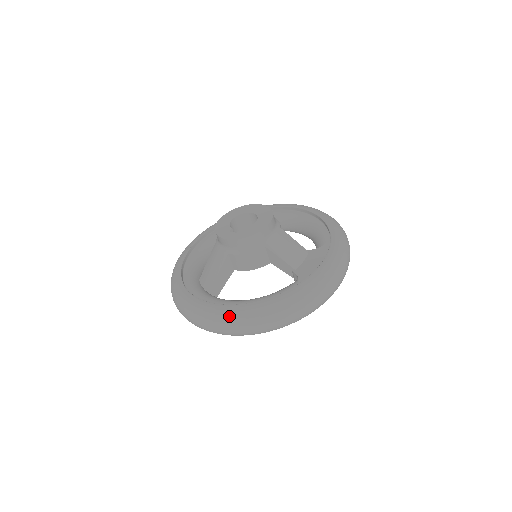
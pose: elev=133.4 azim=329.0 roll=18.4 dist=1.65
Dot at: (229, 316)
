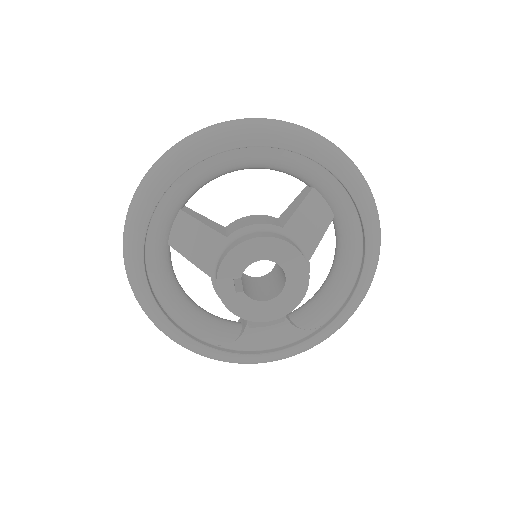
Dot at: (147, 311)
